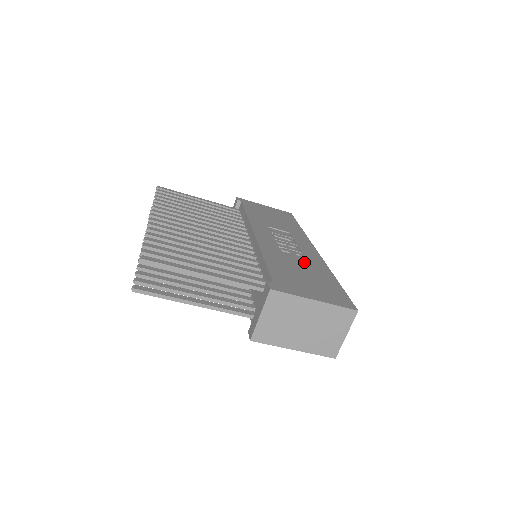
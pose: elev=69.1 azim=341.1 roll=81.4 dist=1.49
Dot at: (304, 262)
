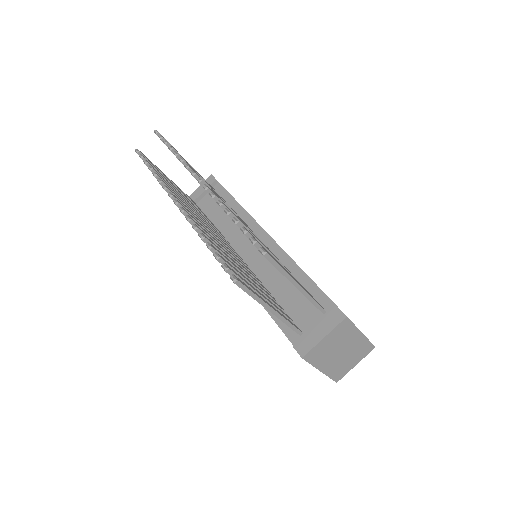
Dot at: occluded
